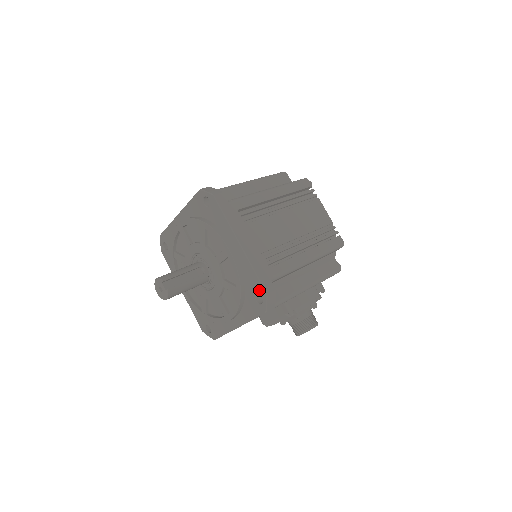
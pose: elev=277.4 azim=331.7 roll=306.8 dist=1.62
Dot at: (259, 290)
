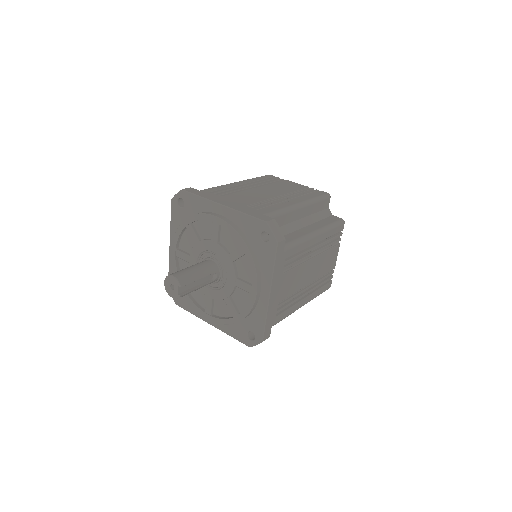
Dot at: (258, 333)
